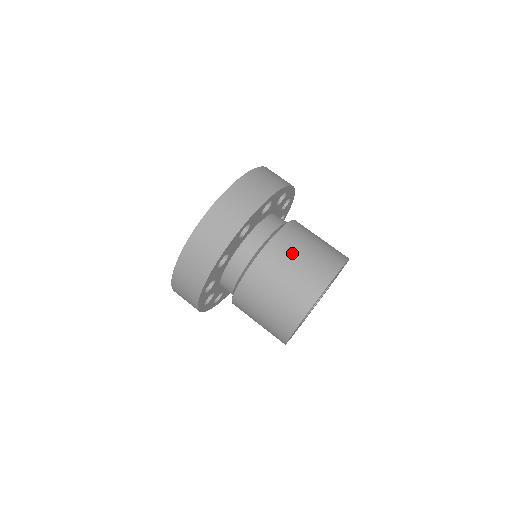
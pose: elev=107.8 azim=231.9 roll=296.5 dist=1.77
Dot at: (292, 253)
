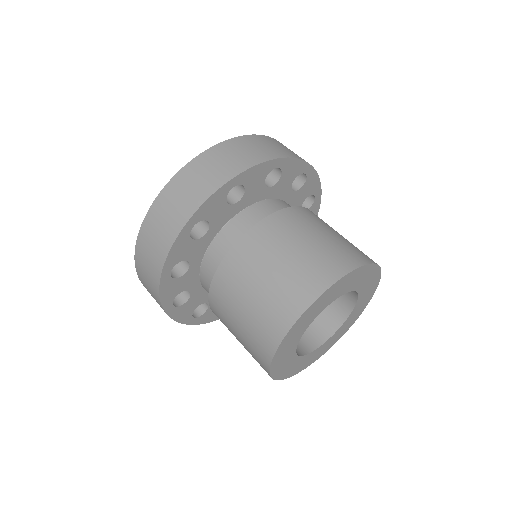
Dot at: (322, 225)
